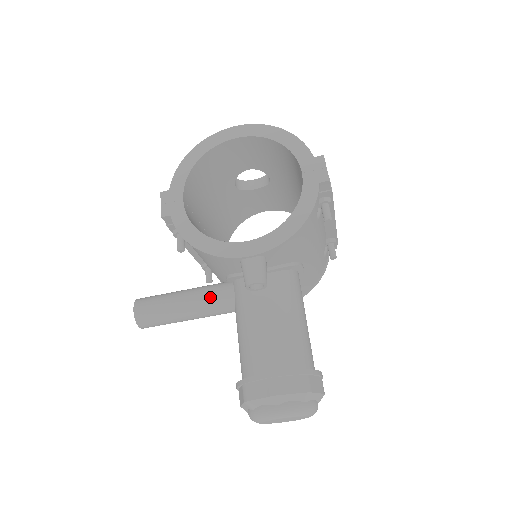
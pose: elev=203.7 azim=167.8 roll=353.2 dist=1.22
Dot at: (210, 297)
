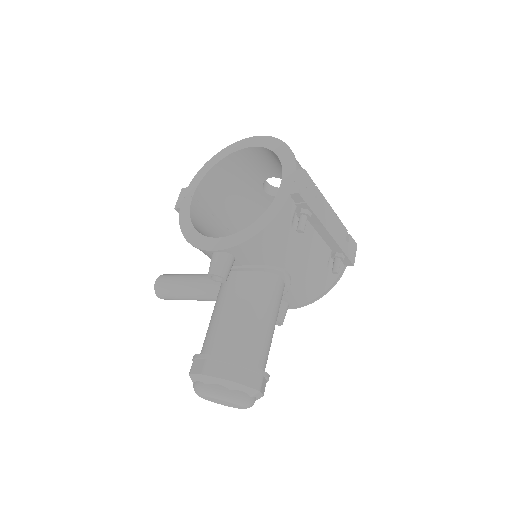
Dot at: (205, 283)
